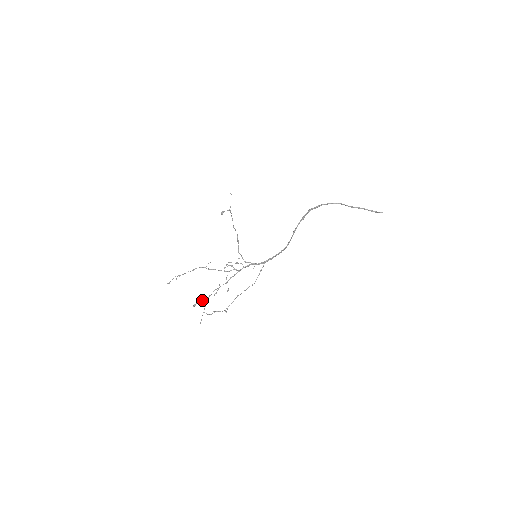
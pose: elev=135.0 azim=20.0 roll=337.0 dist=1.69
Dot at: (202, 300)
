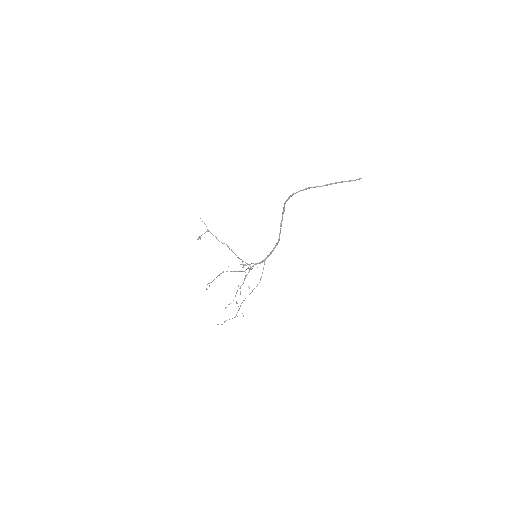
Dot at: occluded
